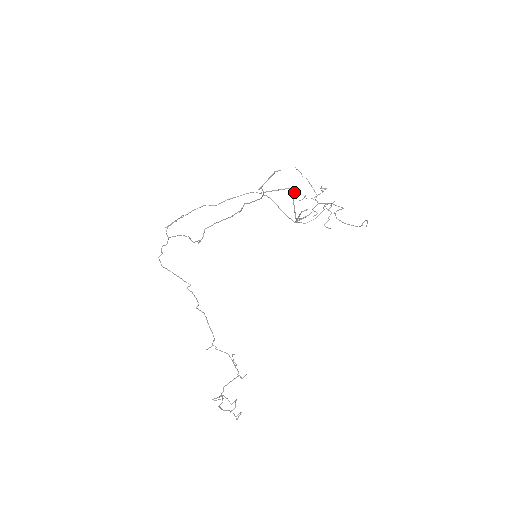
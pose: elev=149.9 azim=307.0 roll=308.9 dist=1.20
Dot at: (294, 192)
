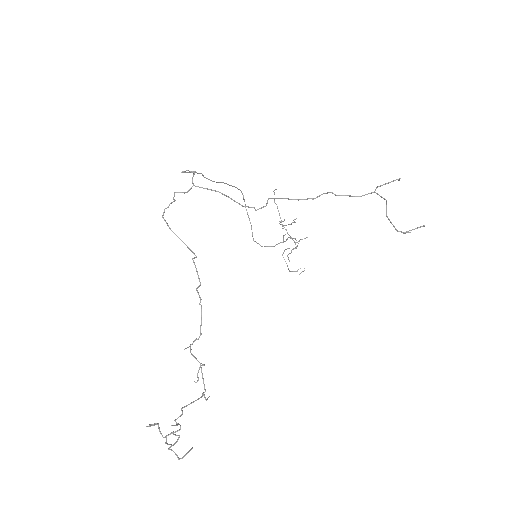
Dot at: occluded
